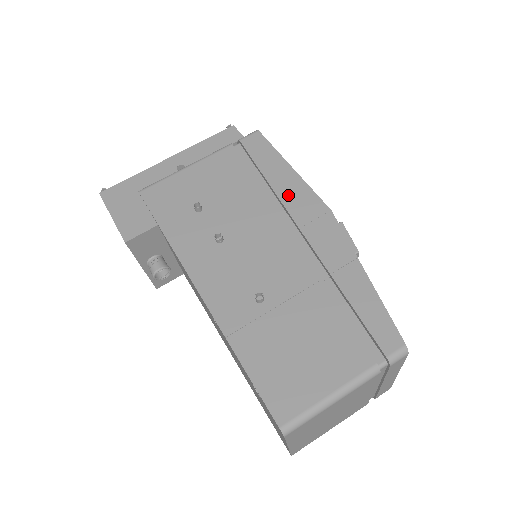
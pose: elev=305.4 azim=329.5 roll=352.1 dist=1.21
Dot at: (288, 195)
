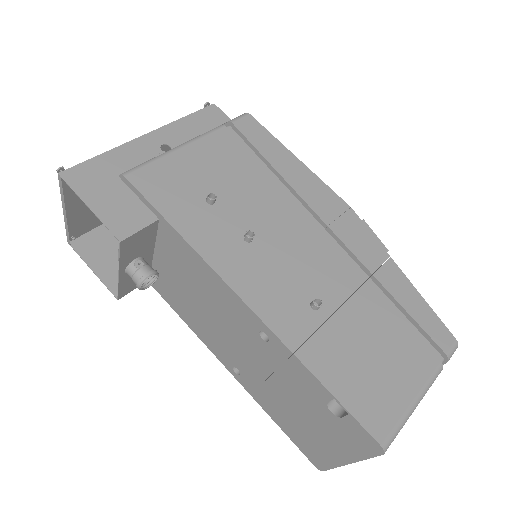
Dot at: (305, 189)
